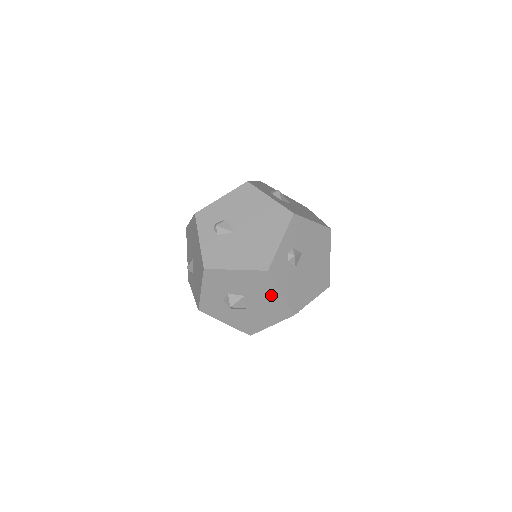
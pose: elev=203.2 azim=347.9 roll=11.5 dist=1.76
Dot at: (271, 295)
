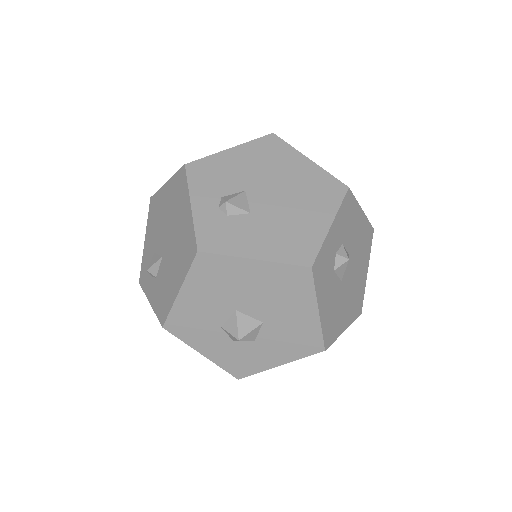
Dot at: (250, 275)
